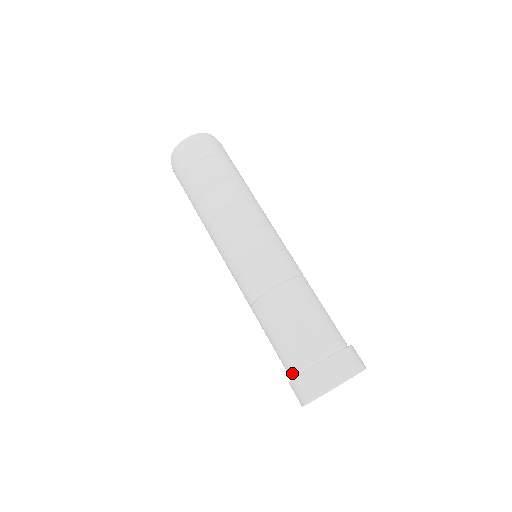
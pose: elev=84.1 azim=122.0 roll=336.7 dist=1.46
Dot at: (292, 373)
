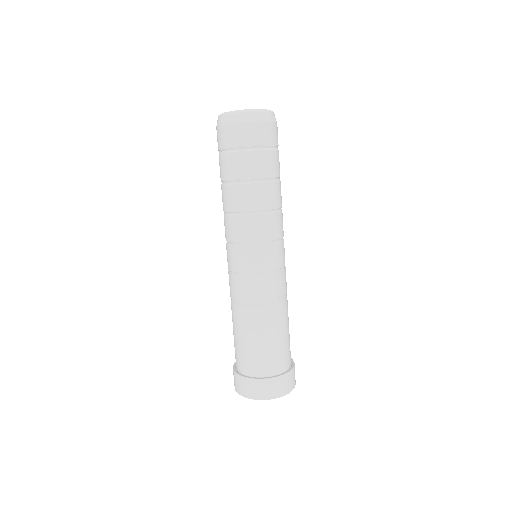
Dot at: (240, 369)
